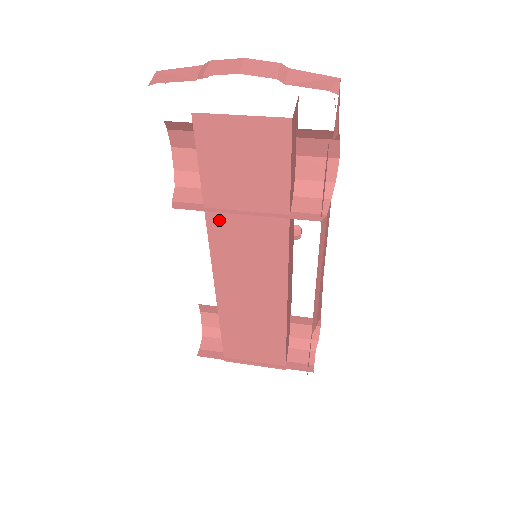
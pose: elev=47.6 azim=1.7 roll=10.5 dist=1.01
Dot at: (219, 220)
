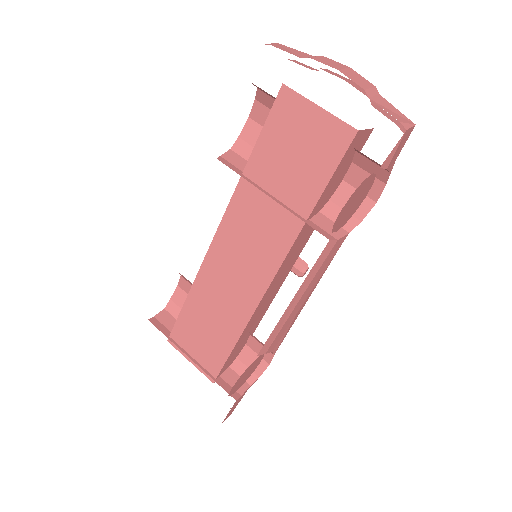
Dot at: (247, 193)
